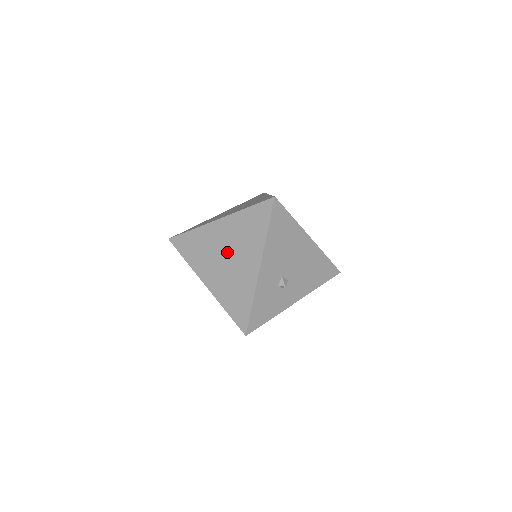
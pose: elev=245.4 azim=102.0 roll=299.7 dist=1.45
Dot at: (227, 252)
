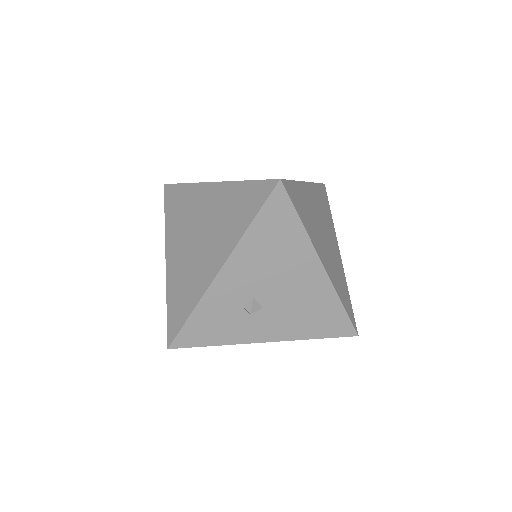
Dot at: (201, 229)
